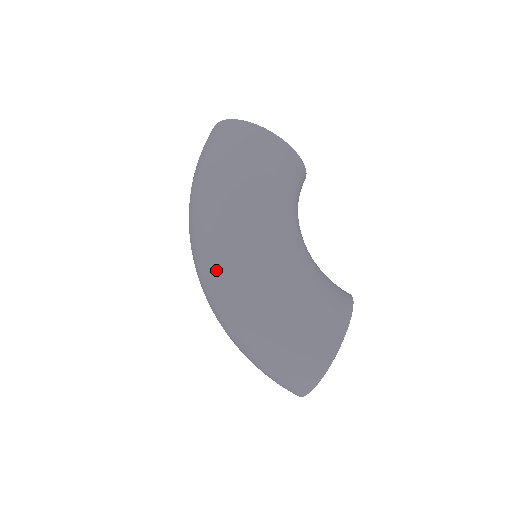
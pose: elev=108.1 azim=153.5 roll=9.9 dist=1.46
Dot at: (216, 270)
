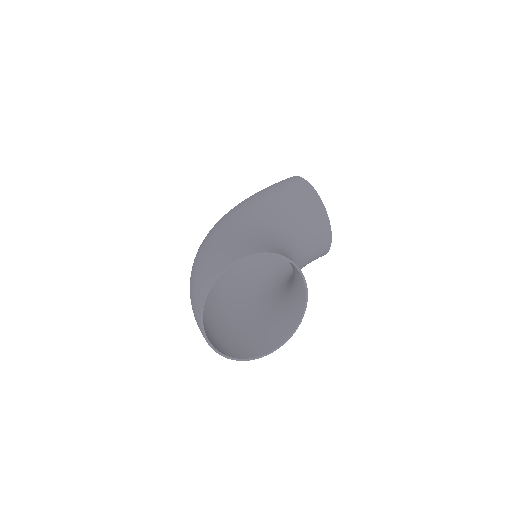
Dot at: occluded
